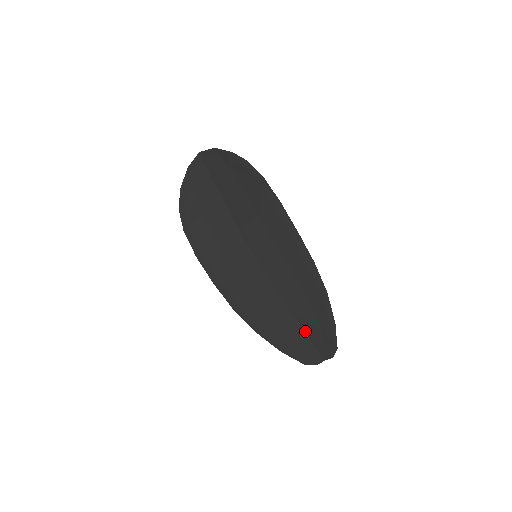
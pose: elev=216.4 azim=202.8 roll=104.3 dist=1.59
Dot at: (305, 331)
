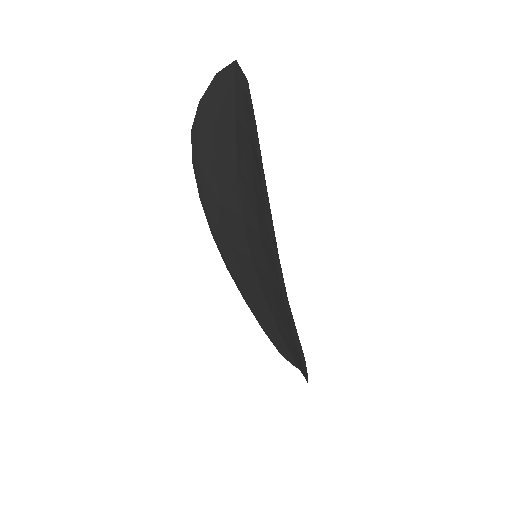
Dot at: (286, 344)
